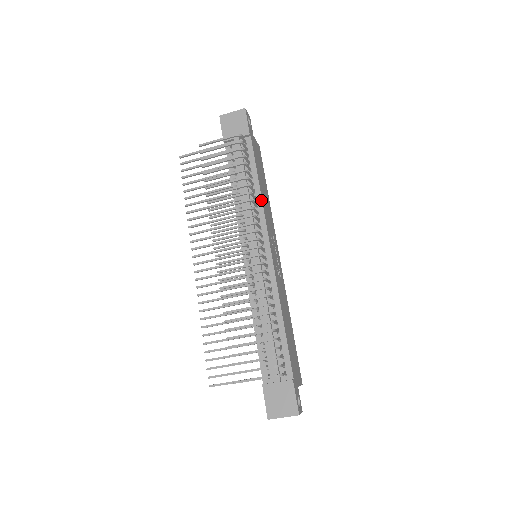
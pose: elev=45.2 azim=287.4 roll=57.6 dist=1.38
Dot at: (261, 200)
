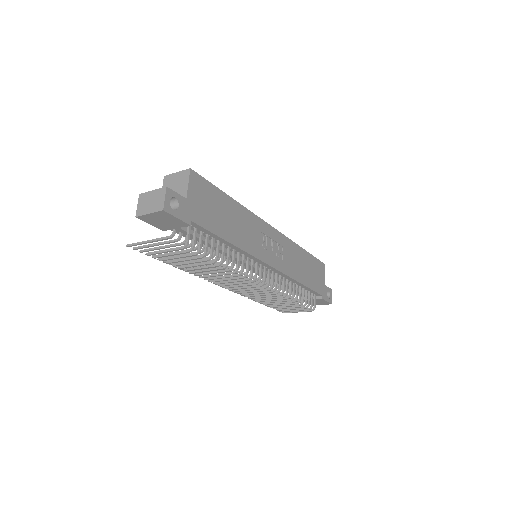
Dot at: (241, 250)
